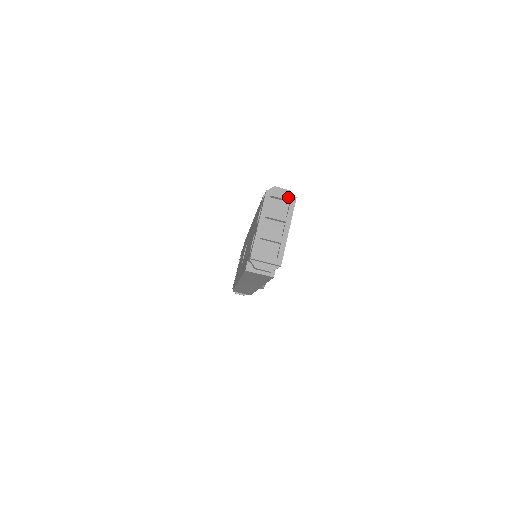
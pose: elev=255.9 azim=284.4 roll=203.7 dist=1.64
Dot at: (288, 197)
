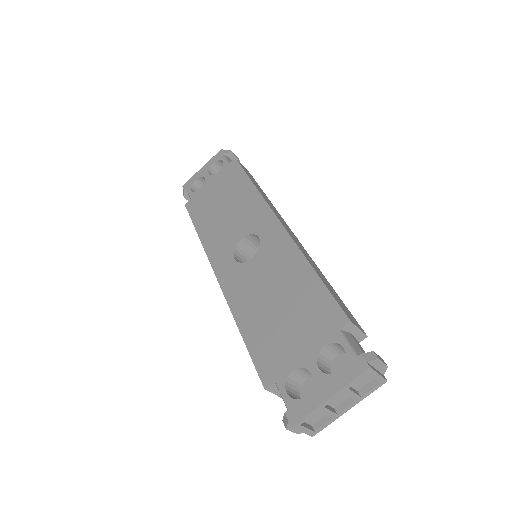
Dot at: (381, 379)
